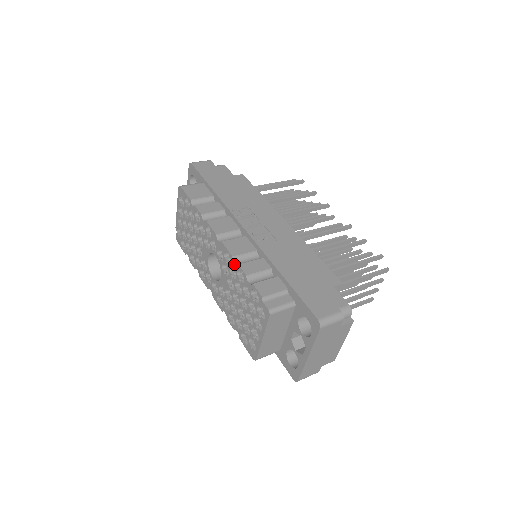
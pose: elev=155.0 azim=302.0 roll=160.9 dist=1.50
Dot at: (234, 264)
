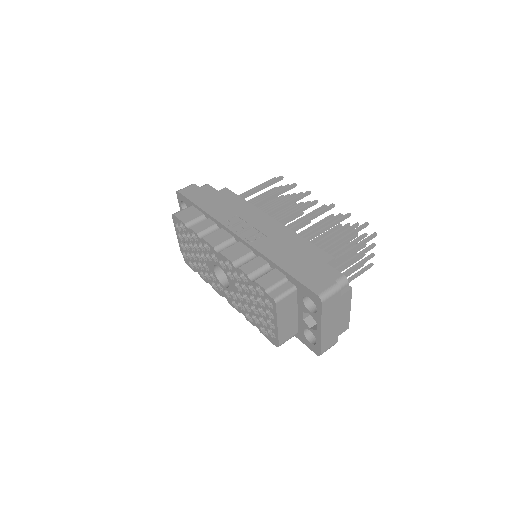
Dot at: (235, 268)
